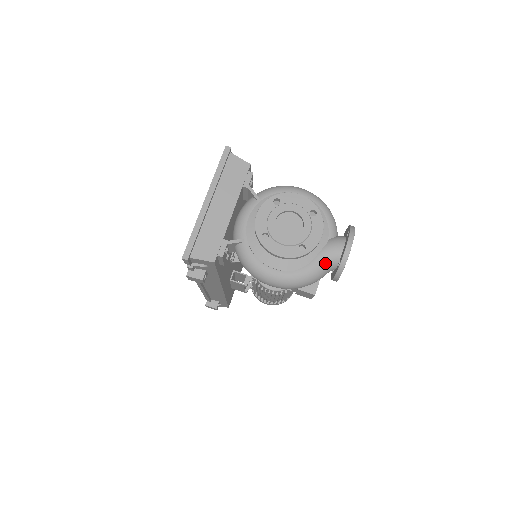
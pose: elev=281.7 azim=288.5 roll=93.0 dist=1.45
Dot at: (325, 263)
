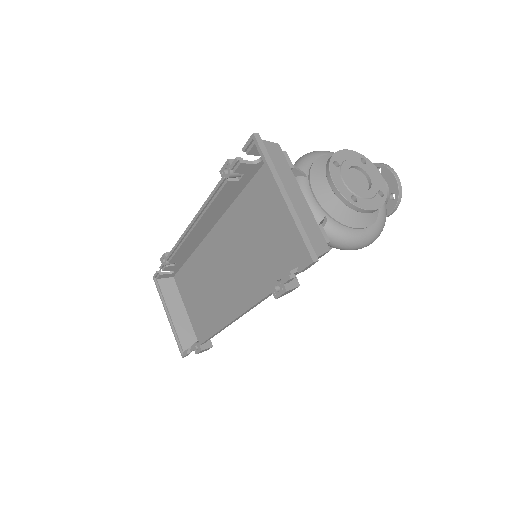
Dot at: (385, 202)
